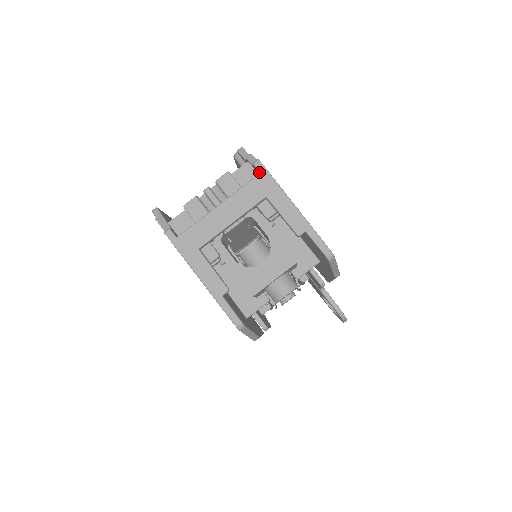
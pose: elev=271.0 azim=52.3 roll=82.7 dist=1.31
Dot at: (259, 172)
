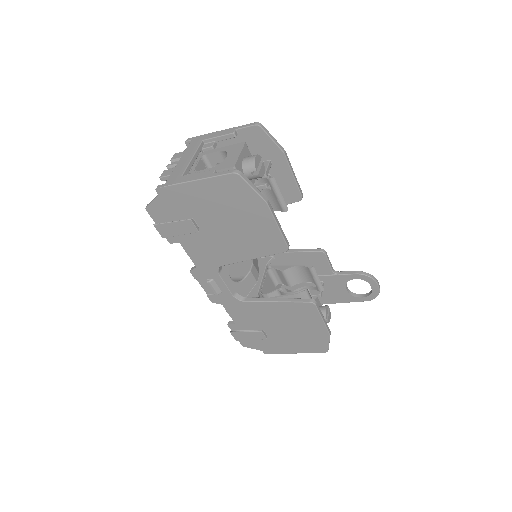
Dot at: occluded
